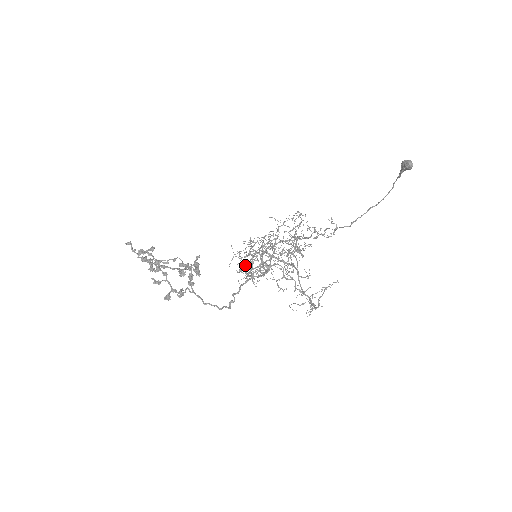
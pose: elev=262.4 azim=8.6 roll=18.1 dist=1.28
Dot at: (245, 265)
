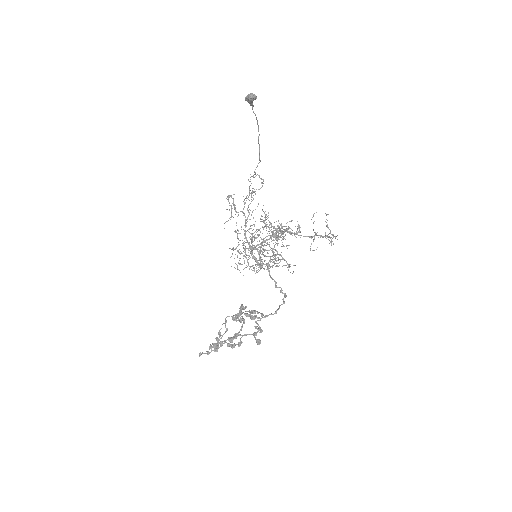
Dot at: occluded
